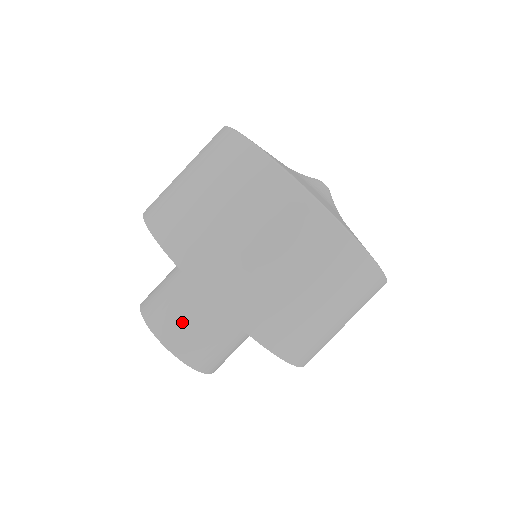
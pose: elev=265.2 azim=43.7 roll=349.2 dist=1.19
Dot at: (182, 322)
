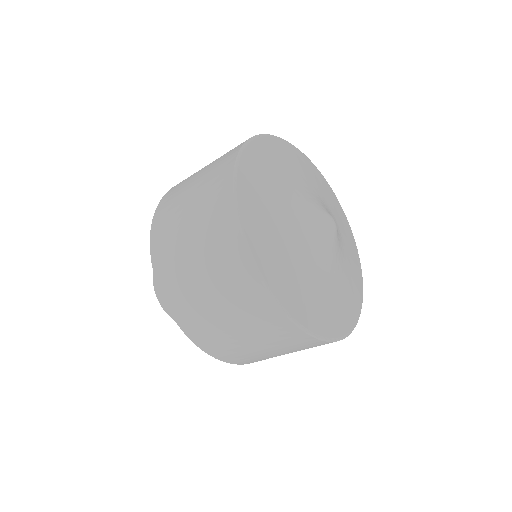
Dot at: occluded
